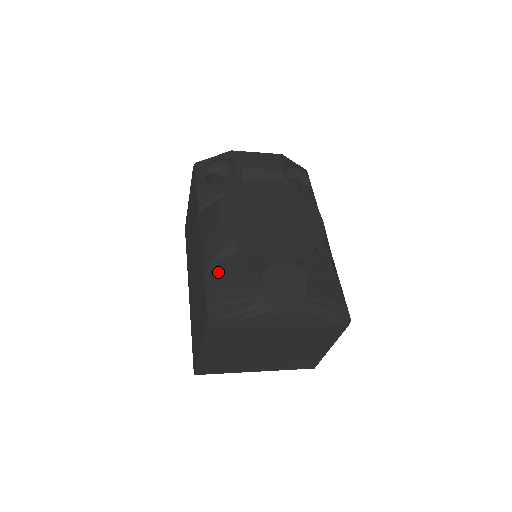
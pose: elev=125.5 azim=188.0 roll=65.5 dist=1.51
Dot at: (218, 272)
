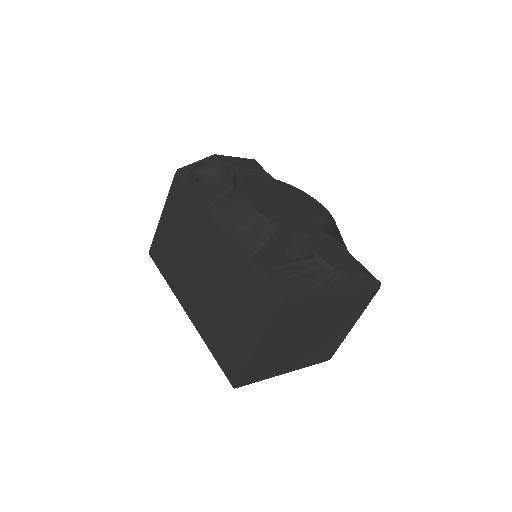
Dot at: (257, 258)
